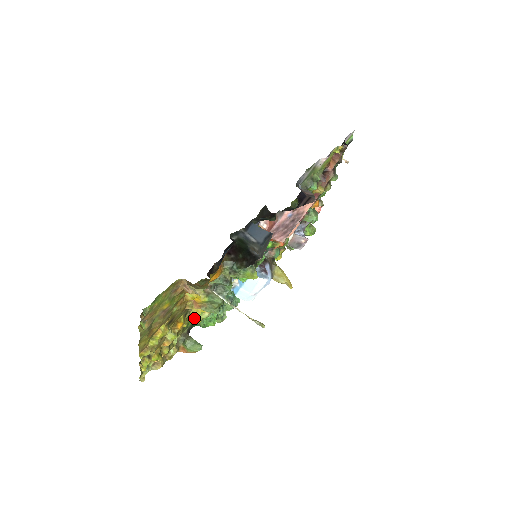
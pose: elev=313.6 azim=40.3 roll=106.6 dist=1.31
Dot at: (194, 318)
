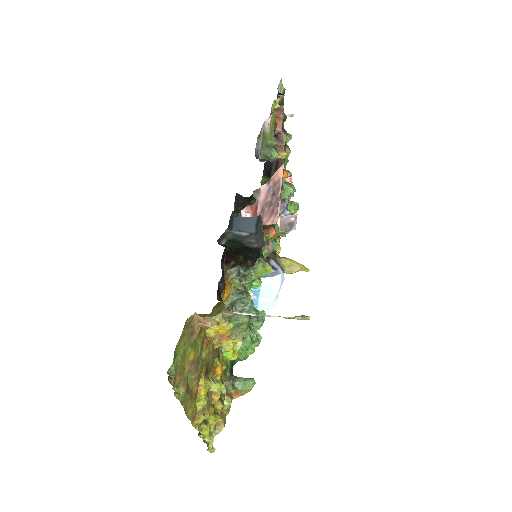
Dot at: (229, 355)
